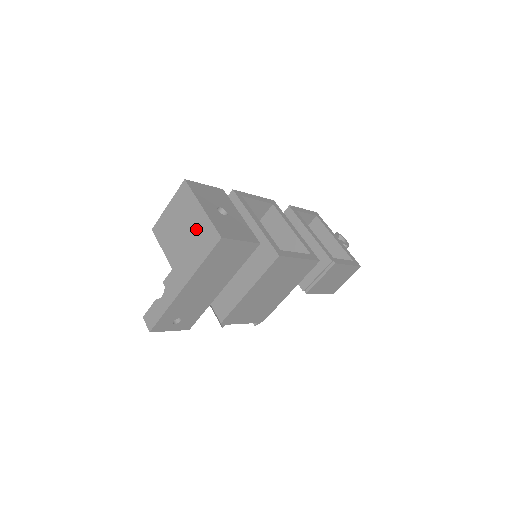
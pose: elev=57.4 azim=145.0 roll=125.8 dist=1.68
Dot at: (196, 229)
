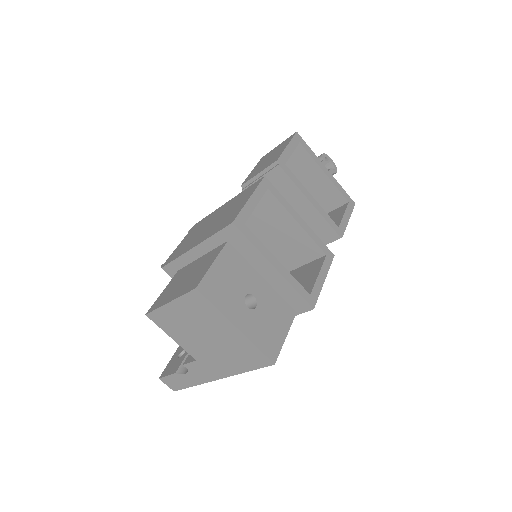
Dot at: (230, 343)
